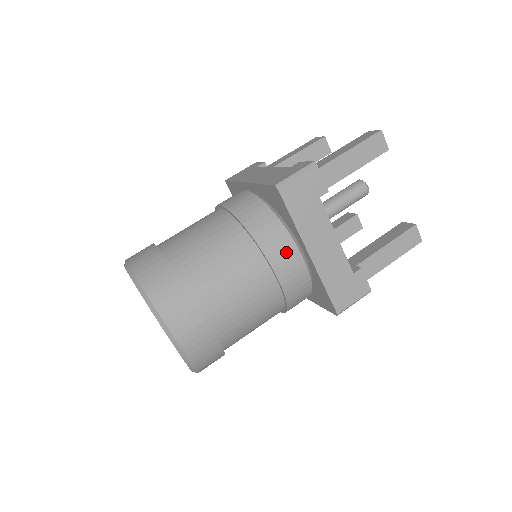
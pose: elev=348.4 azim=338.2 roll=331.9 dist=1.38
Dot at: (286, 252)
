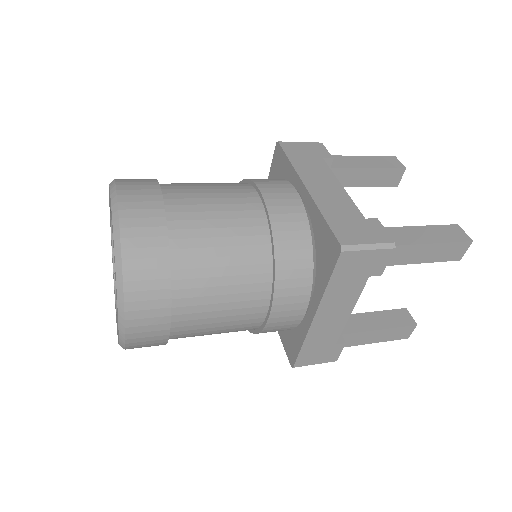
Dot at: (279, 186)
